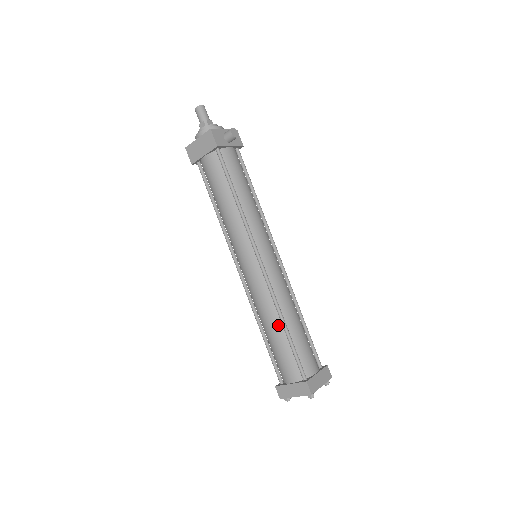
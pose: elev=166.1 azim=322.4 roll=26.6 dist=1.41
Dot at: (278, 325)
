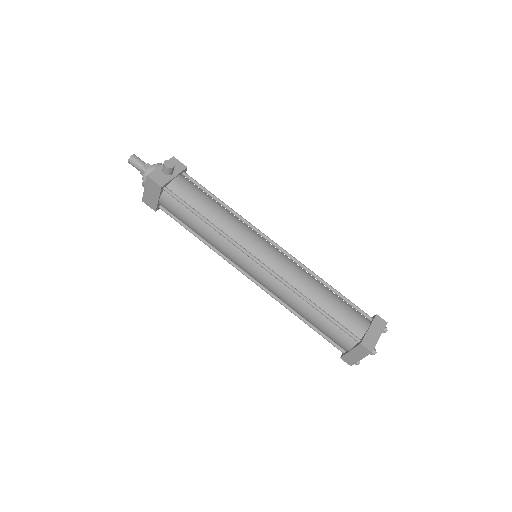
Dot at: (308, 307)
